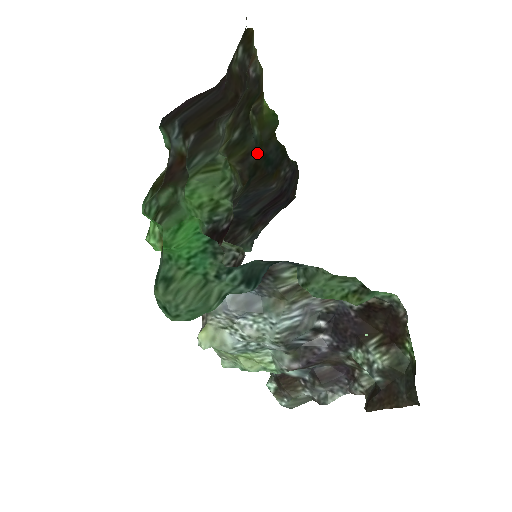
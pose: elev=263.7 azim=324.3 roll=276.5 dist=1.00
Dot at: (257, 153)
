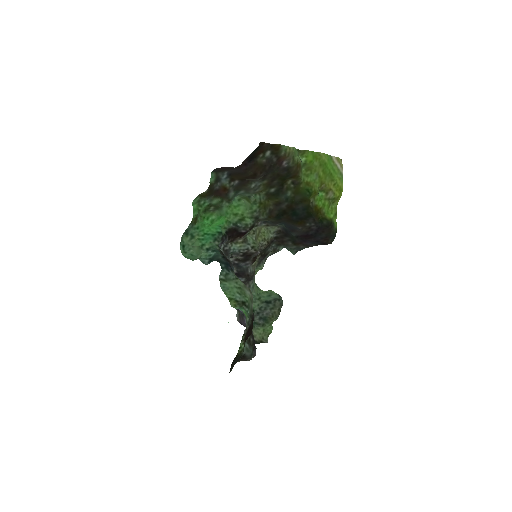
Dot at: (288, 205)
